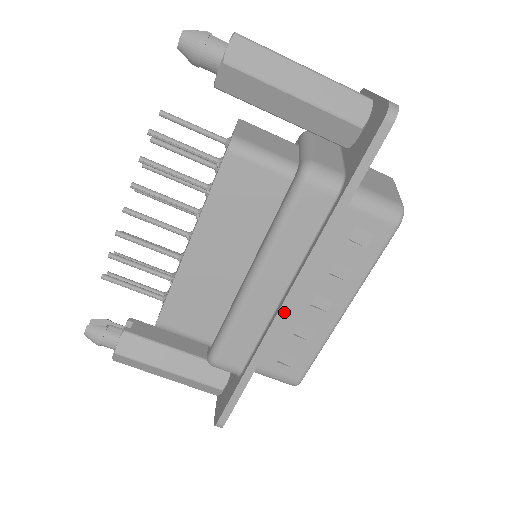
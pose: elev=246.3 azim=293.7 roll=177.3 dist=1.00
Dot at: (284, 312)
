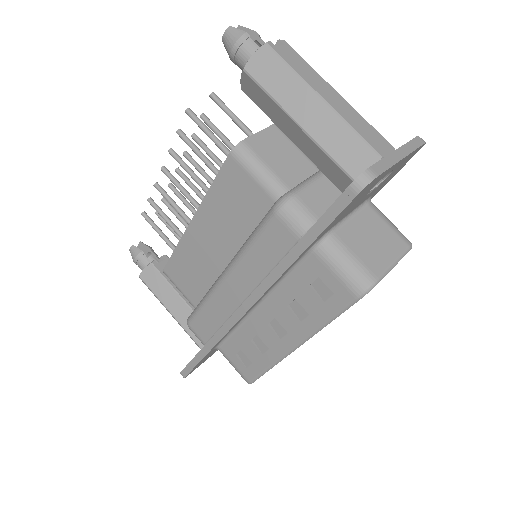
Dot at: (237, 318)
